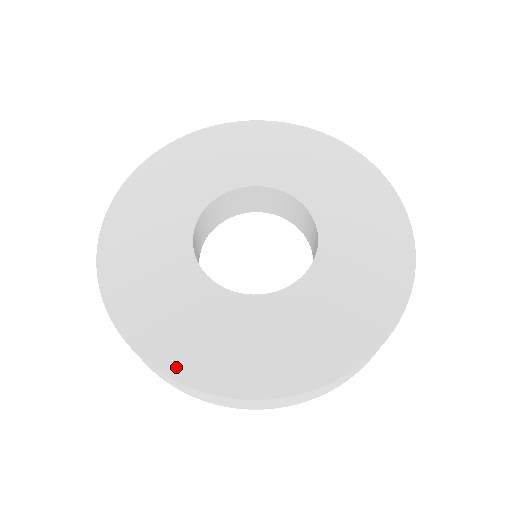
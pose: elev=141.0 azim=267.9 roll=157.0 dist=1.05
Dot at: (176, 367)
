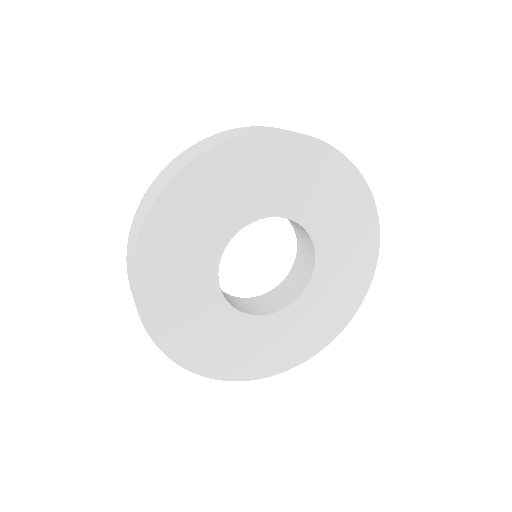
Dot at: (282, 366)
